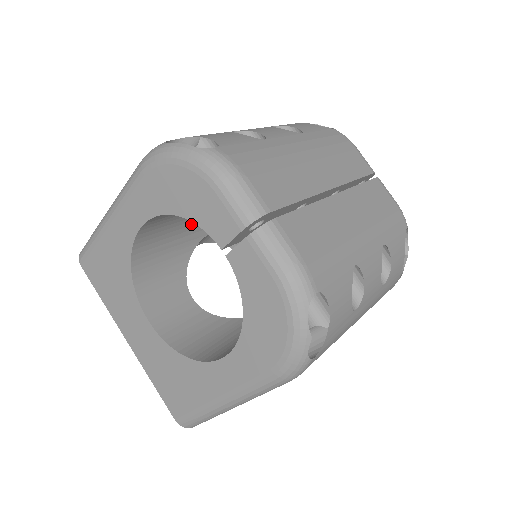
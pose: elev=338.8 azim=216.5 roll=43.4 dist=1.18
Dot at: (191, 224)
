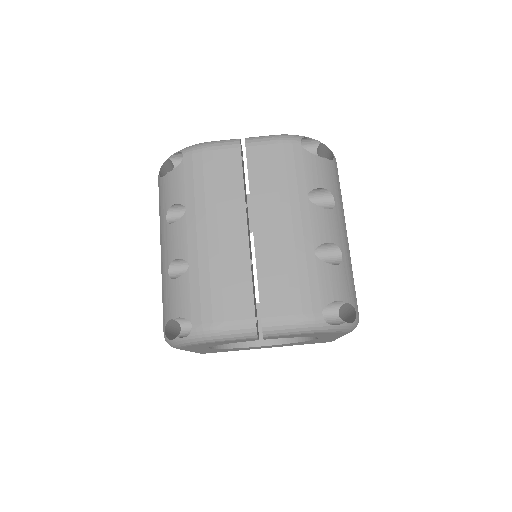
Dot at: occluded
